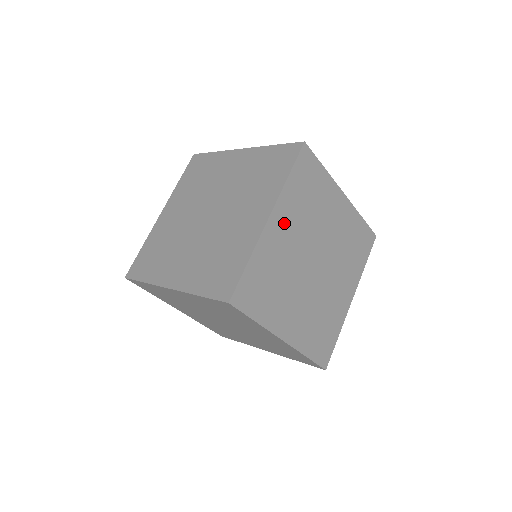
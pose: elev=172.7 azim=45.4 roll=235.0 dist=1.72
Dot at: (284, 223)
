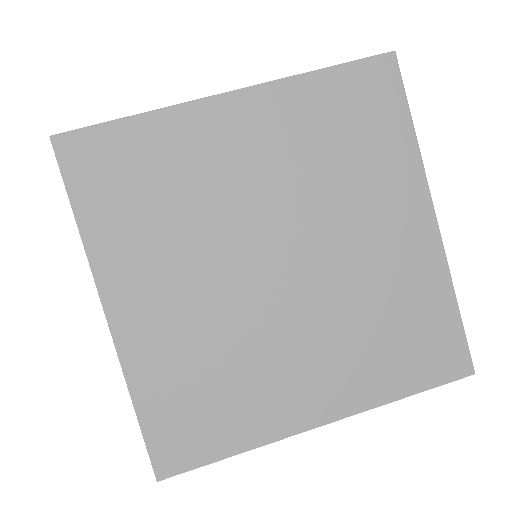
Dot at: (143, 288)
